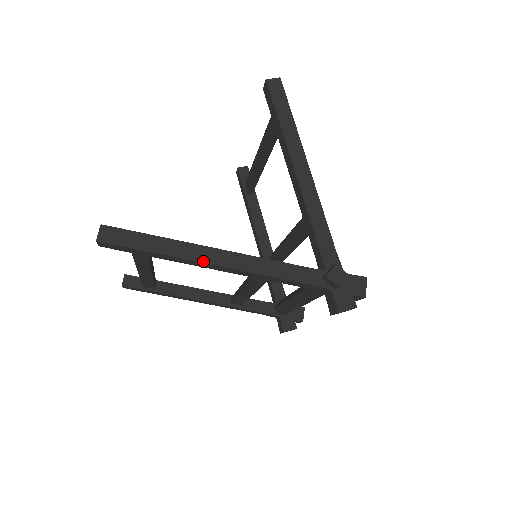
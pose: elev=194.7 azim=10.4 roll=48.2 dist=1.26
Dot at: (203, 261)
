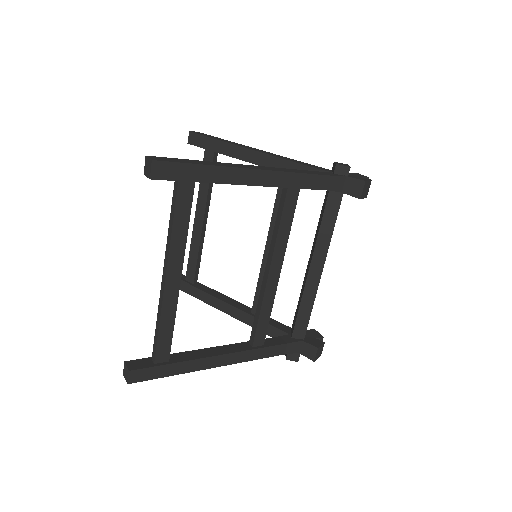
Dot at: (249, 168)
